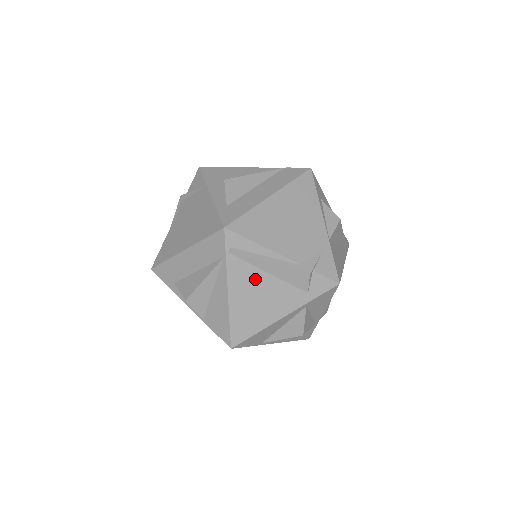
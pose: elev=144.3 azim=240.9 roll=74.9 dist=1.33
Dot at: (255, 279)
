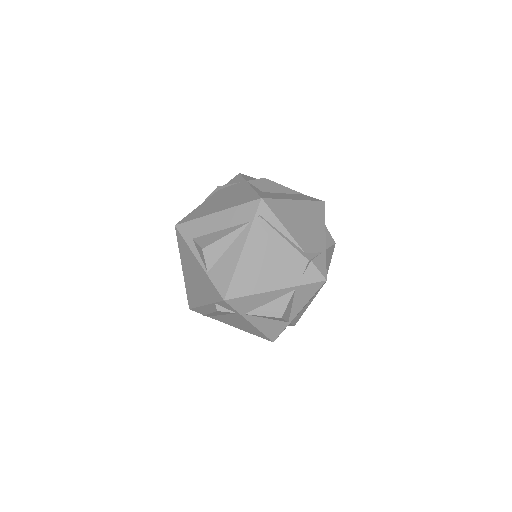
Dot at: (267, 248)
